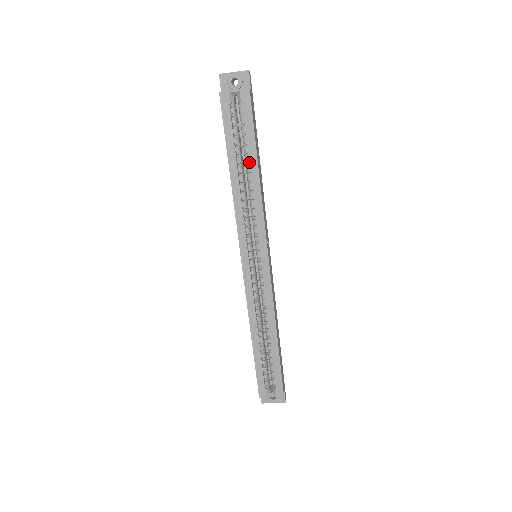
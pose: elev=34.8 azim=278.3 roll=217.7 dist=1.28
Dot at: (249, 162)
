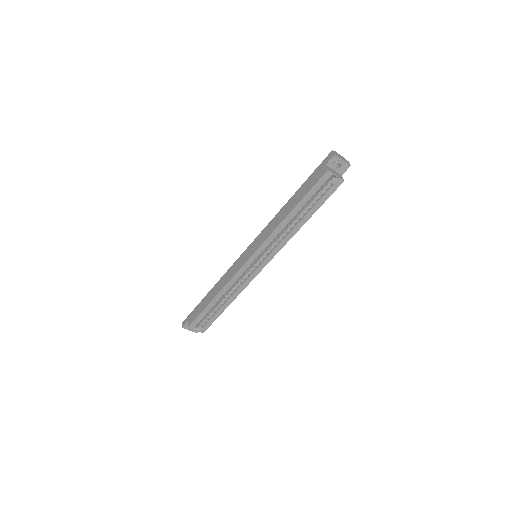
Dot at: (306, 215)
